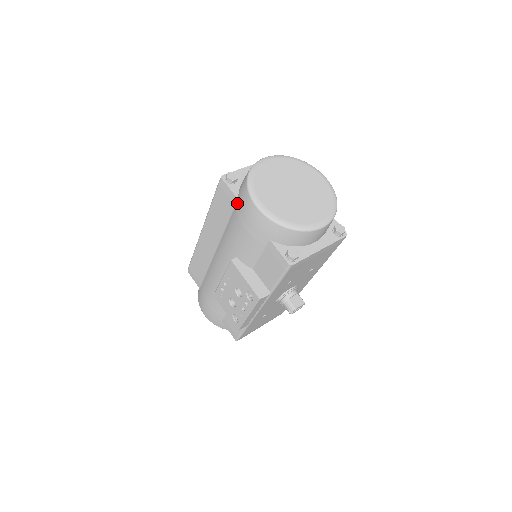
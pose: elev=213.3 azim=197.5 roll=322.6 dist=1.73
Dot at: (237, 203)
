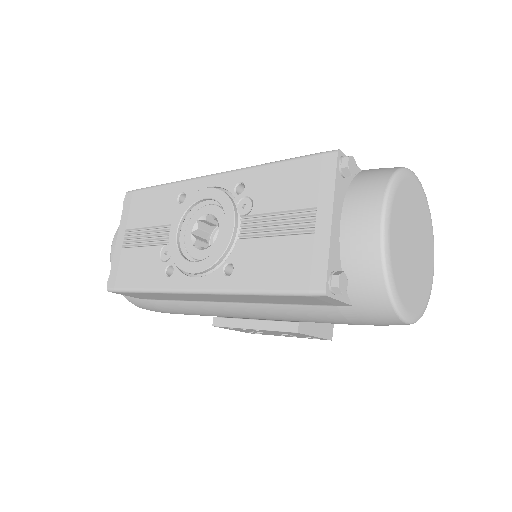
Dot at: (347, 308)
